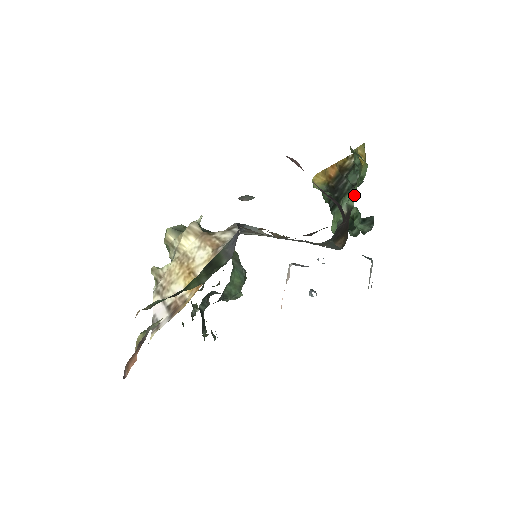
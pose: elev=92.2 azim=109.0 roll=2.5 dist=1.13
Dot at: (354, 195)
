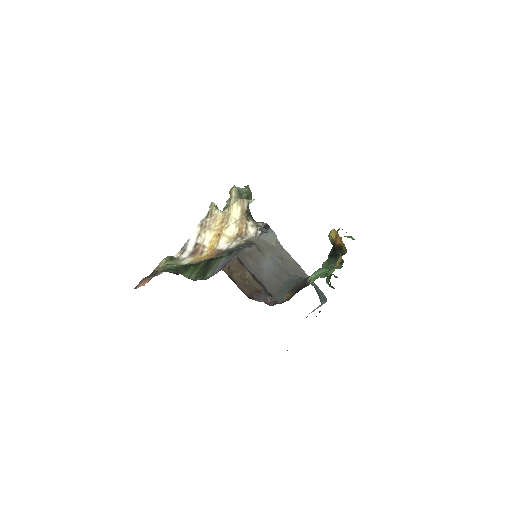
Dot at: occluded
